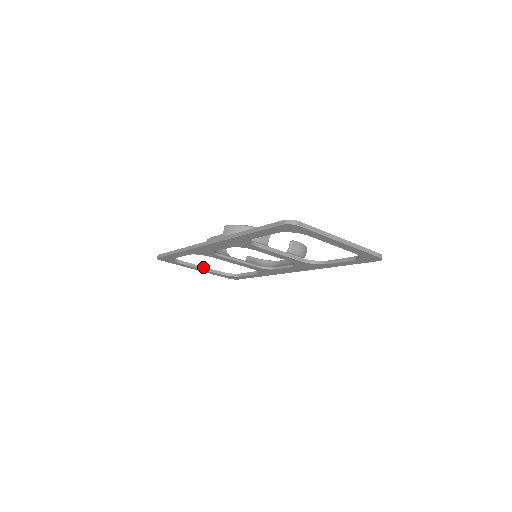
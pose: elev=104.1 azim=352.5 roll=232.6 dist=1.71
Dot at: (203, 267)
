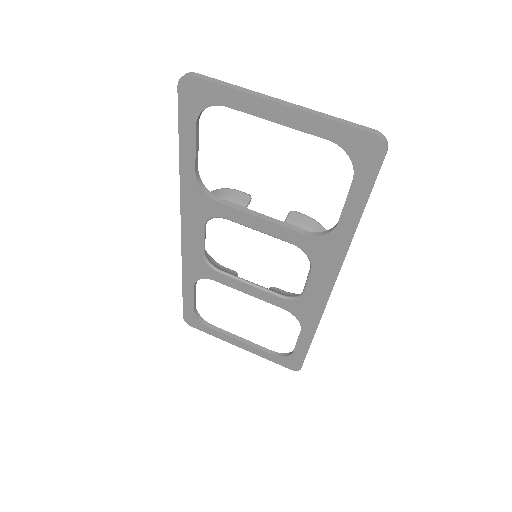
Dot at: (244, 339)
